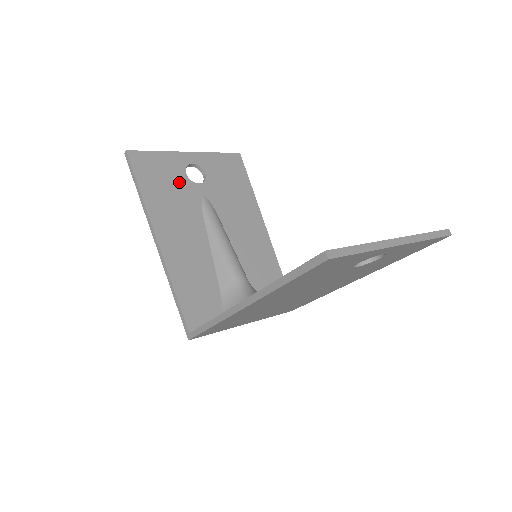
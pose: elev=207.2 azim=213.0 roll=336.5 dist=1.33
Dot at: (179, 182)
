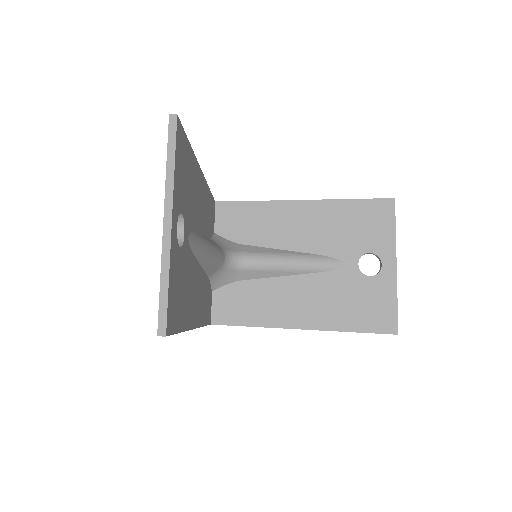
Dot at: (182, 266)
